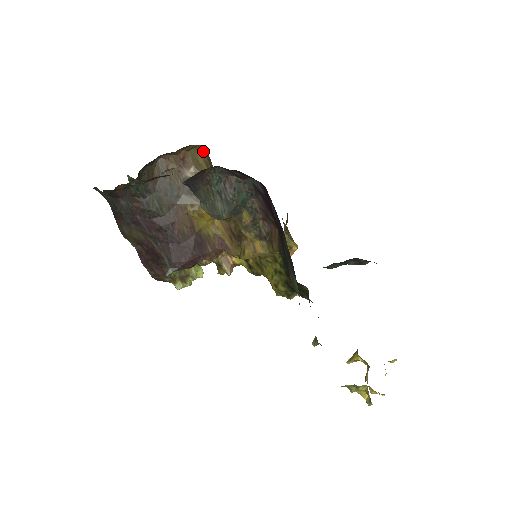
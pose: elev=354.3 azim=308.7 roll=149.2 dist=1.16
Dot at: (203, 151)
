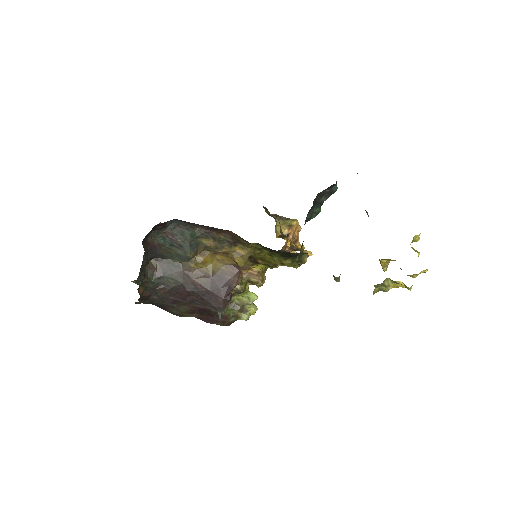
Dot at: occluded
